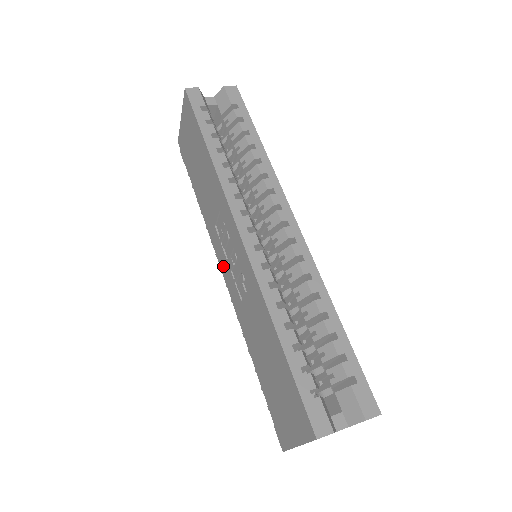
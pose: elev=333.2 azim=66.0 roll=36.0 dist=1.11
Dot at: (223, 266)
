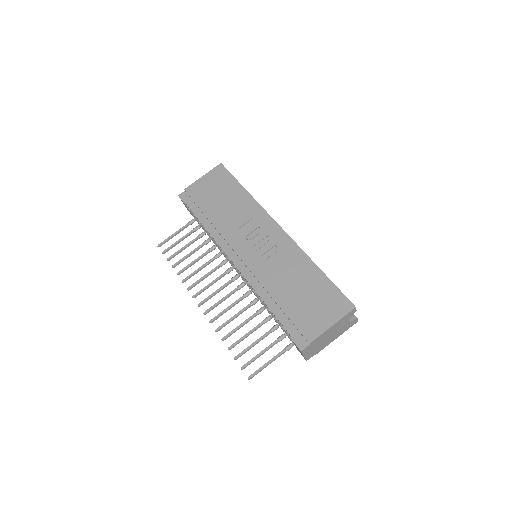
Dot at: (242, 251)
